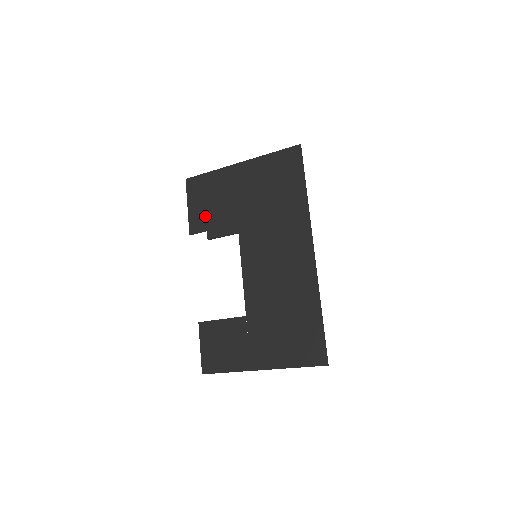
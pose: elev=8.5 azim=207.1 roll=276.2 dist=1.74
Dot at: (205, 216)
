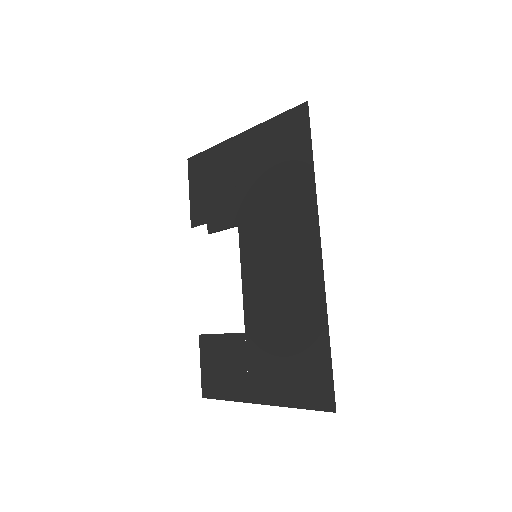
Dot at: (205, 204)
